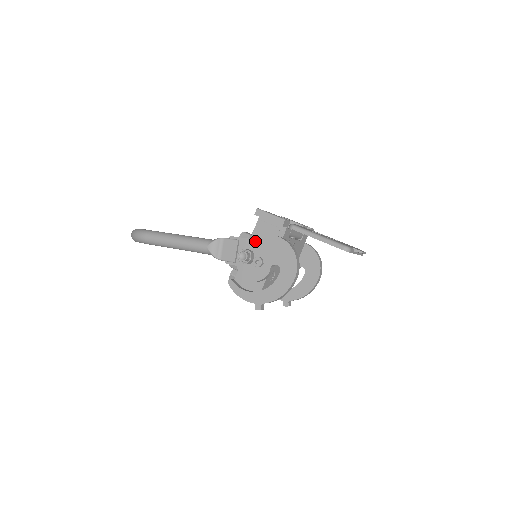
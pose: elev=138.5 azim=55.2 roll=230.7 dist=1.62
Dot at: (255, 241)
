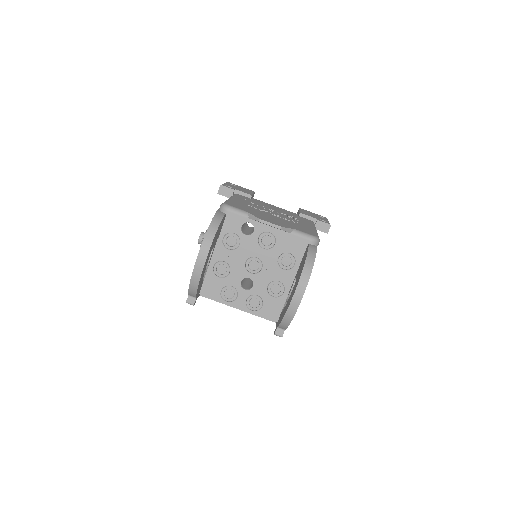
Dot at: occluded
